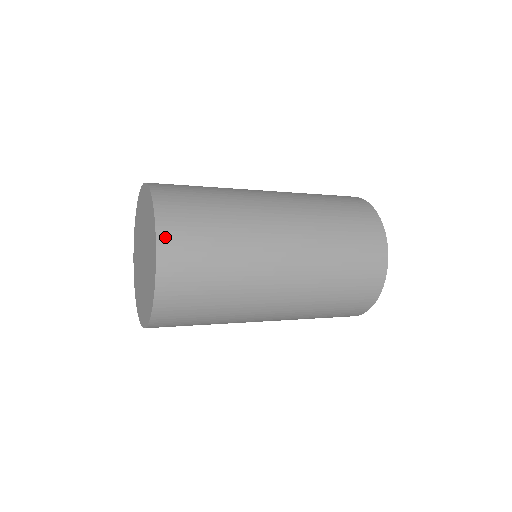
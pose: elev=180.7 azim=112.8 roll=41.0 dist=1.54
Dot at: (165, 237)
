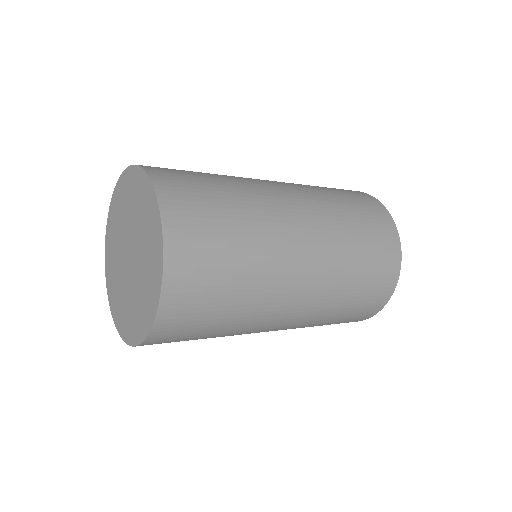
Dot at: (157, 174)
